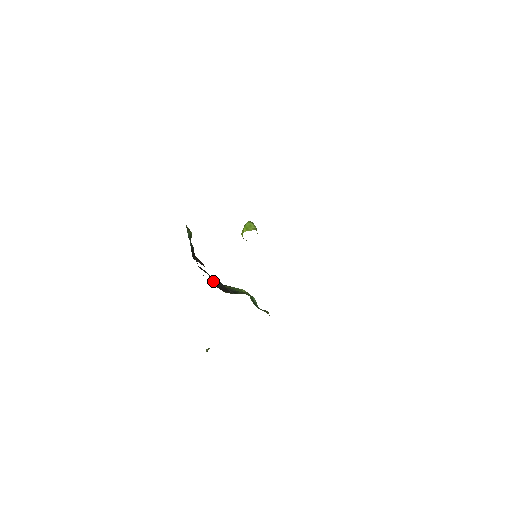
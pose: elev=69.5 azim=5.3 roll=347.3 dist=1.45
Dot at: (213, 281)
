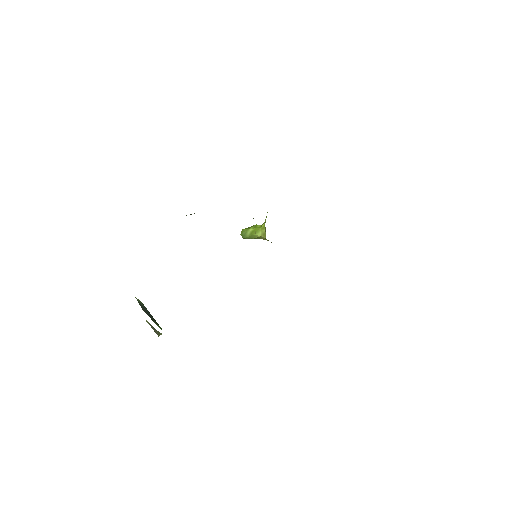
Dot at: occluded
